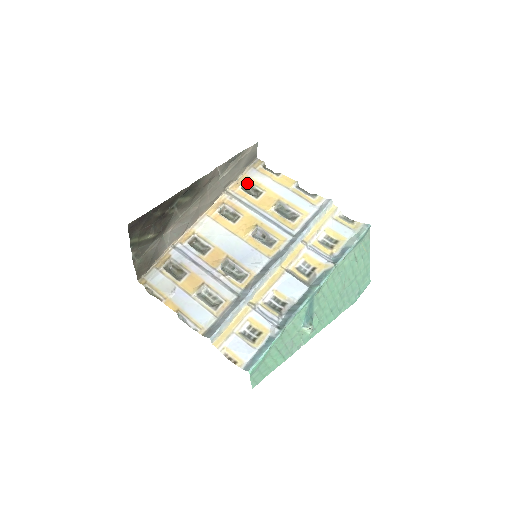
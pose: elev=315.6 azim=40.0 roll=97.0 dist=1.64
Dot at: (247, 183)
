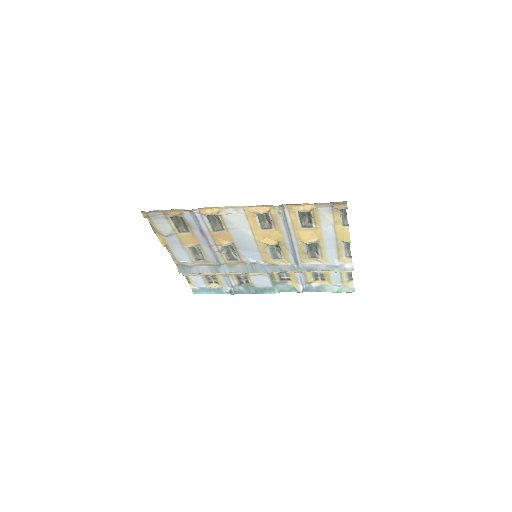
Dot at: (309, 211)
